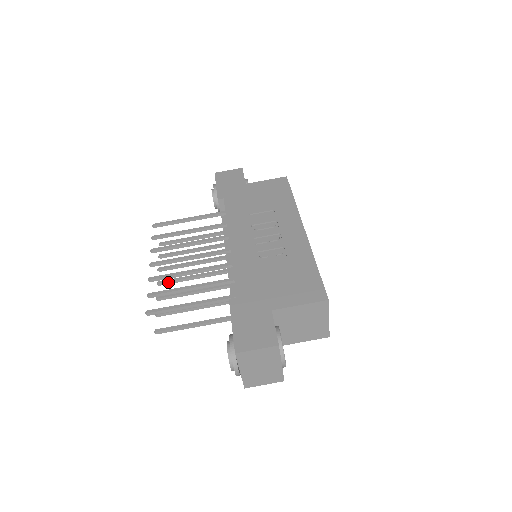
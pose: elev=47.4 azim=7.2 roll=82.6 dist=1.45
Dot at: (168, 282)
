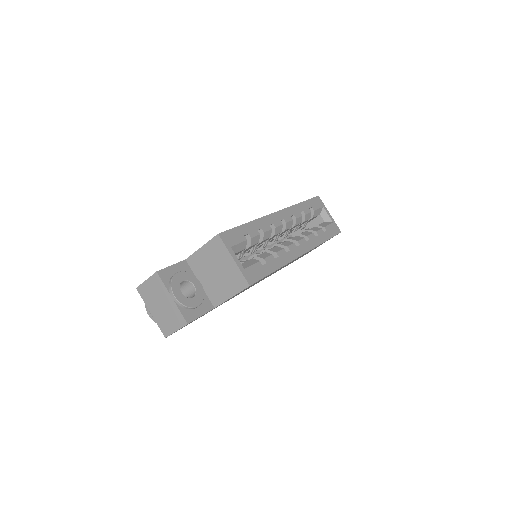
Dot at: occluded
